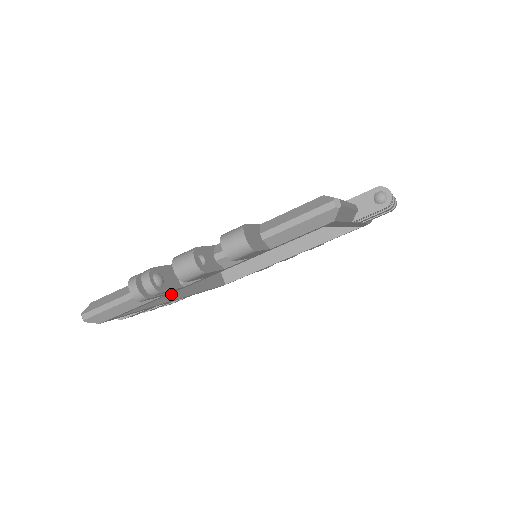
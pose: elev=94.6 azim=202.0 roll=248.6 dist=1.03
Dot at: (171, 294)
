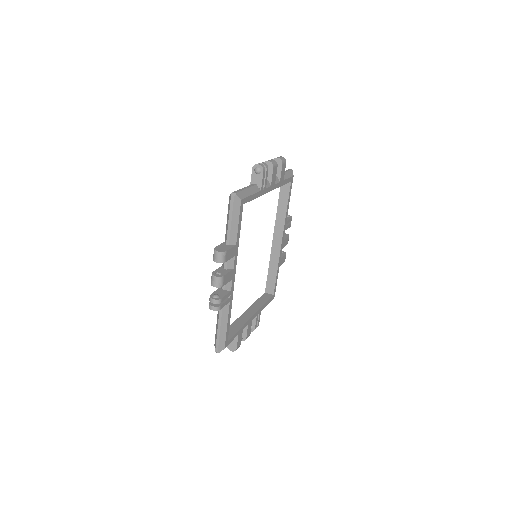
Dot at: occluded
